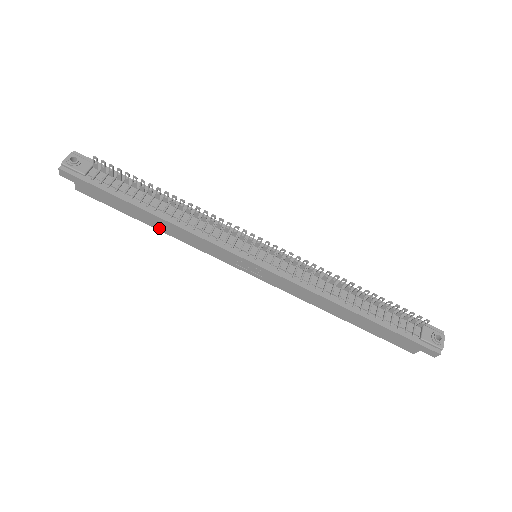
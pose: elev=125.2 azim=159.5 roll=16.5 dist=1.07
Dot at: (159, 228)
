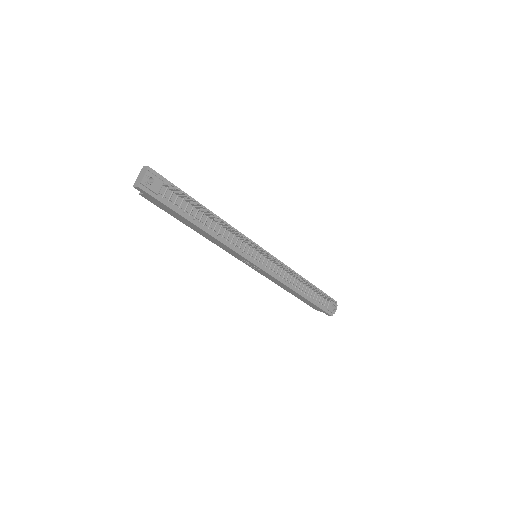
Dot at: (198, 232)
